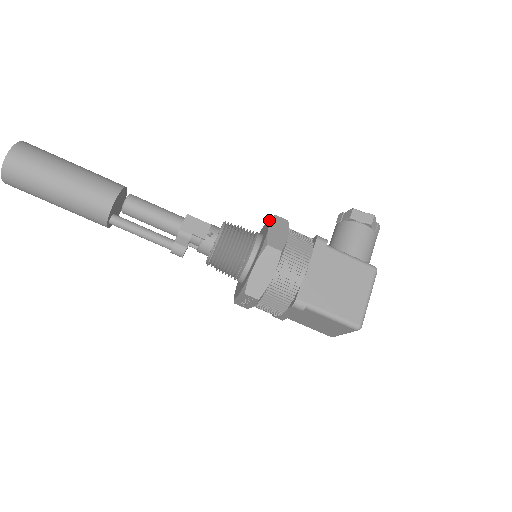
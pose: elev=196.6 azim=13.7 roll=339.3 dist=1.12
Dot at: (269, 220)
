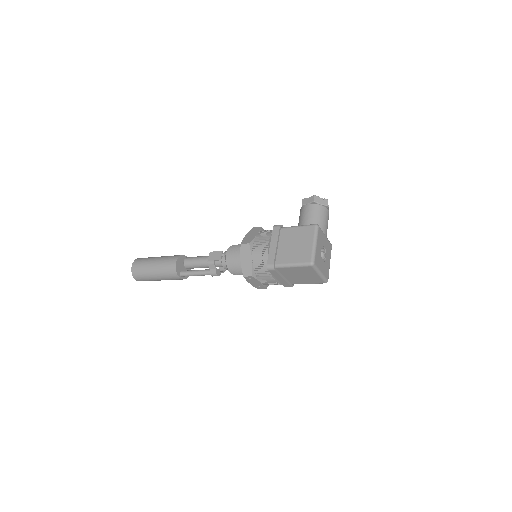
Dot at: occluded
